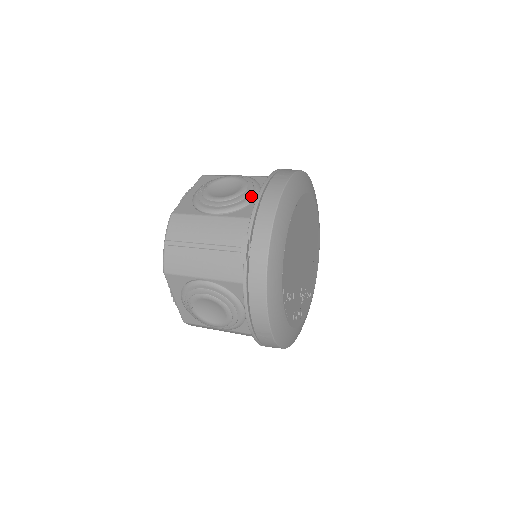
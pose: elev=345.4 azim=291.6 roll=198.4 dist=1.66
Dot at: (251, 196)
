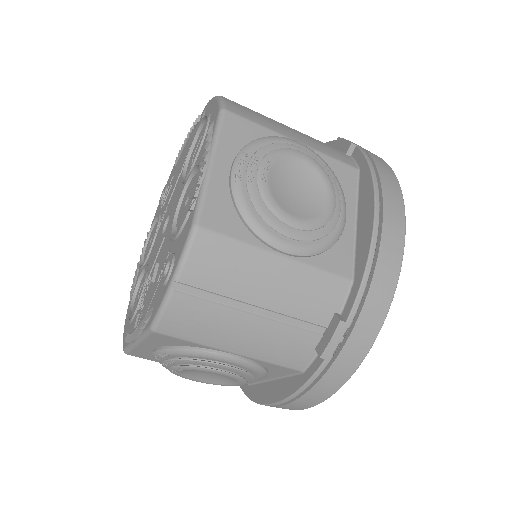
Dot at: occluded
